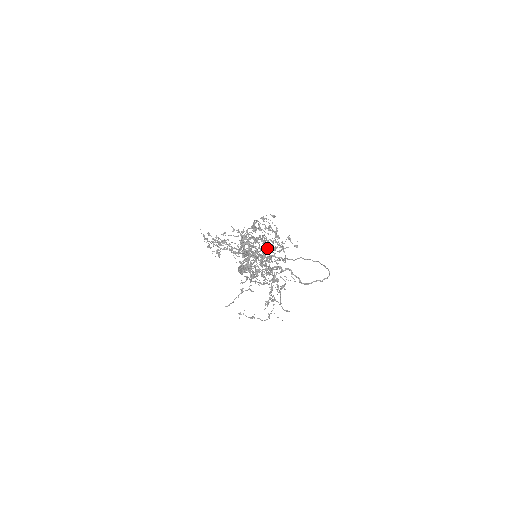
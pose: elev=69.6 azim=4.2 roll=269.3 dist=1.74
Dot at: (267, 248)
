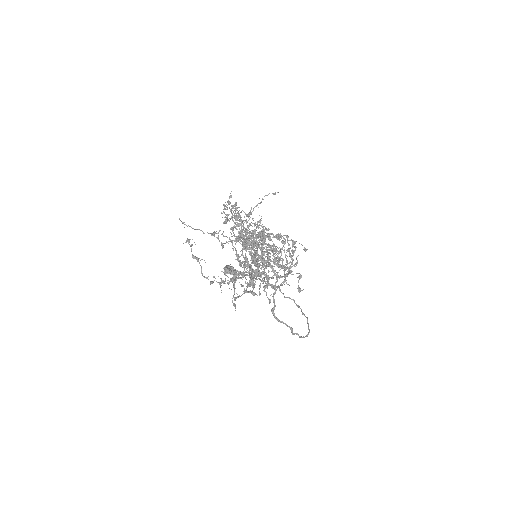
Dot at: (274, 254)
